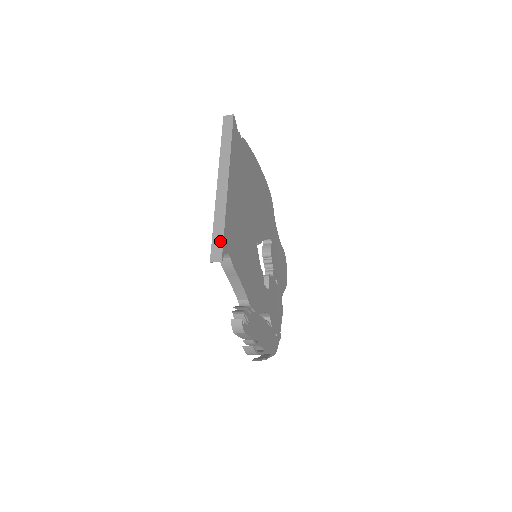
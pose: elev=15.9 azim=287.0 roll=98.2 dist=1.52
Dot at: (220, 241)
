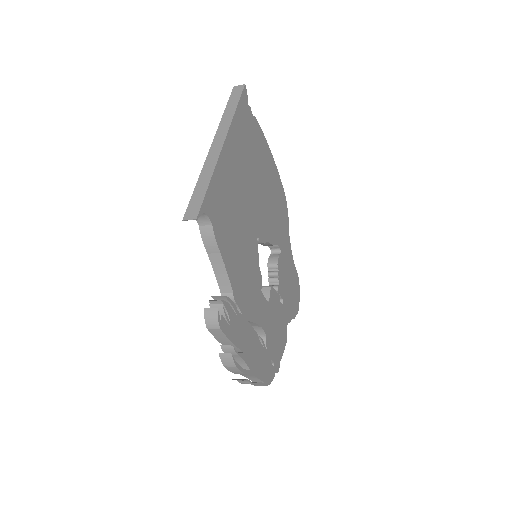
Dot at: (200, 198)
